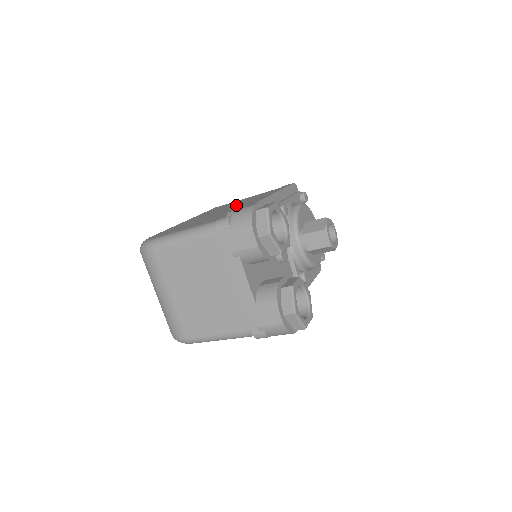
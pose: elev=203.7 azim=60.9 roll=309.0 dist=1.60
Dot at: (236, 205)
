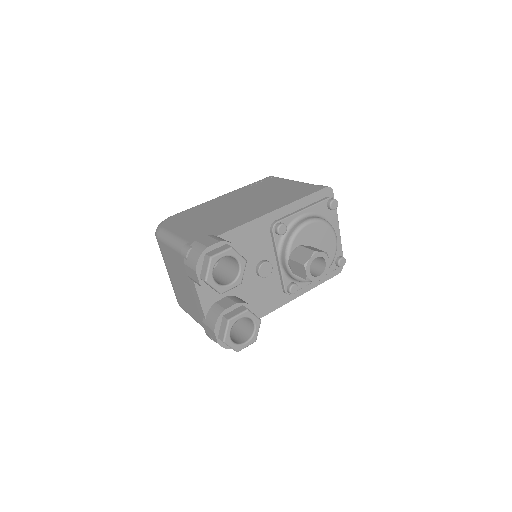
Dot at: (253, 203)
